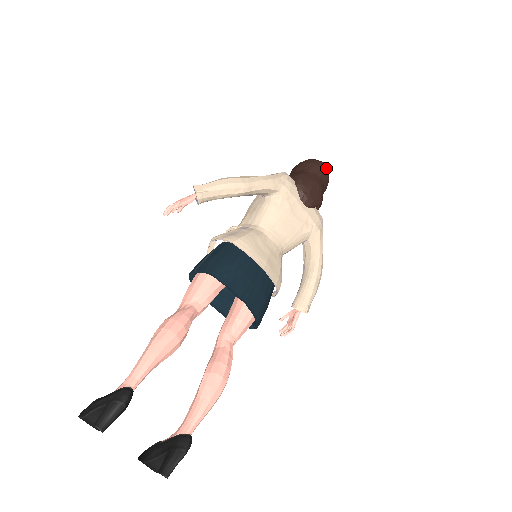
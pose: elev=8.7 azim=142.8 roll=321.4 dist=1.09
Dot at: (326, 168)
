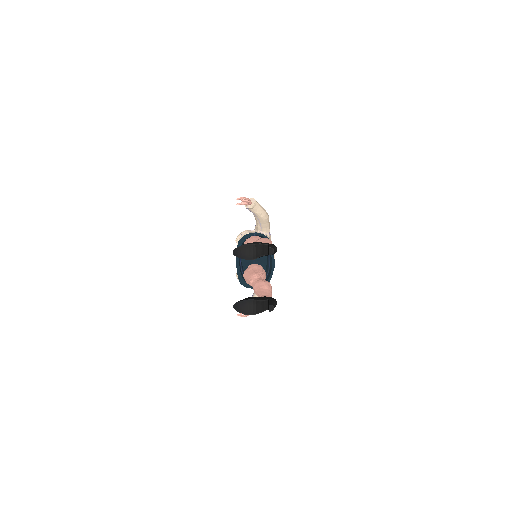
Dot at: occluded
